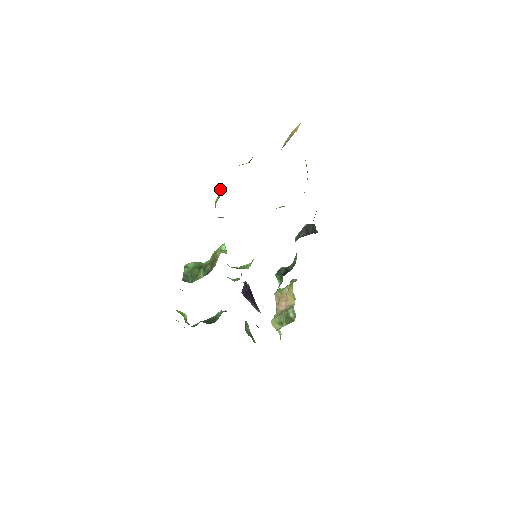
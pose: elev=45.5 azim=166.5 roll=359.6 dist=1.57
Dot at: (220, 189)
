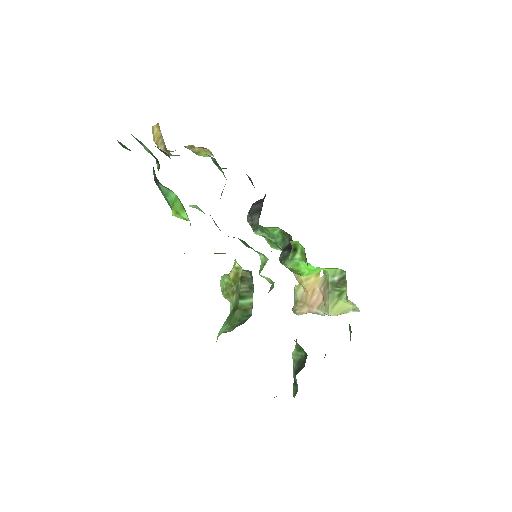
Dot at: (168, 197)
